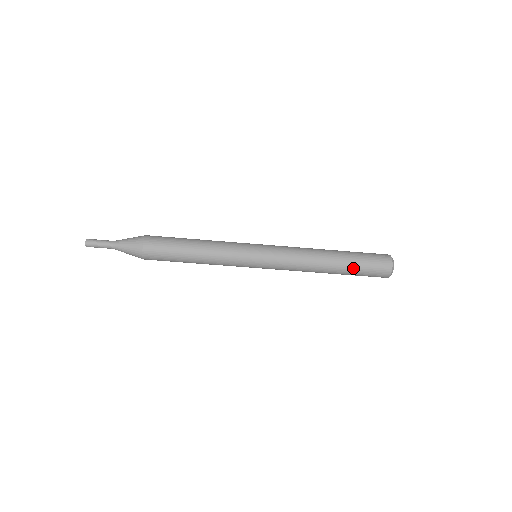
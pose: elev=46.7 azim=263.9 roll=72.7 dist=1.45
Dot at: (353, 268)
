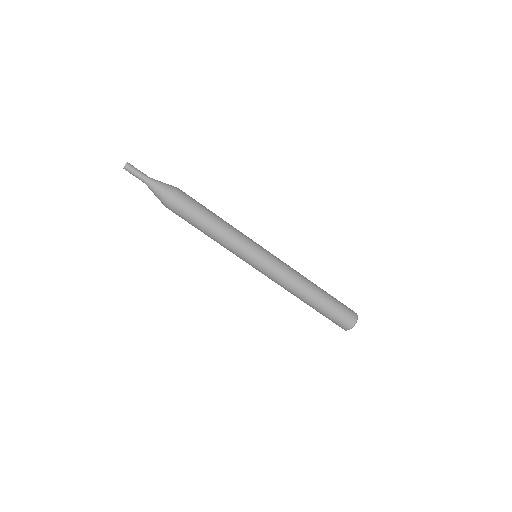
Dot at: (331, 298)
